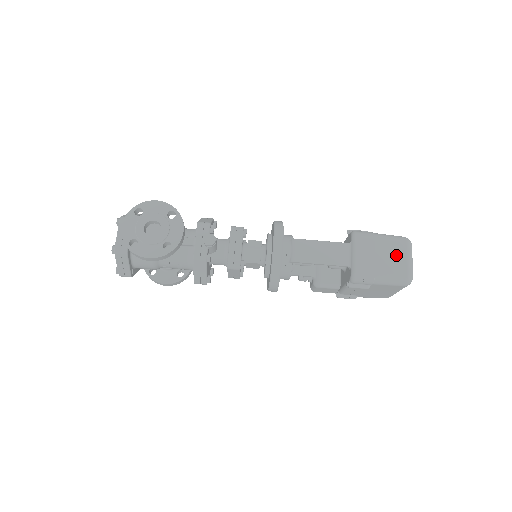
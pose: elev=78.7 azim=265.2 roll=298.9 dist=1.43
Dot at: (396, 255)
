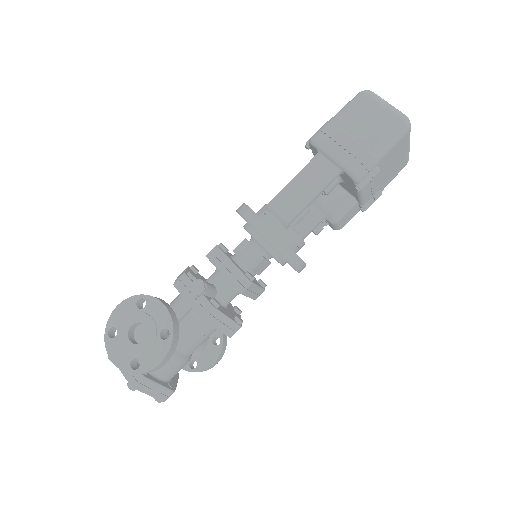
Dot at: (369, 115)
